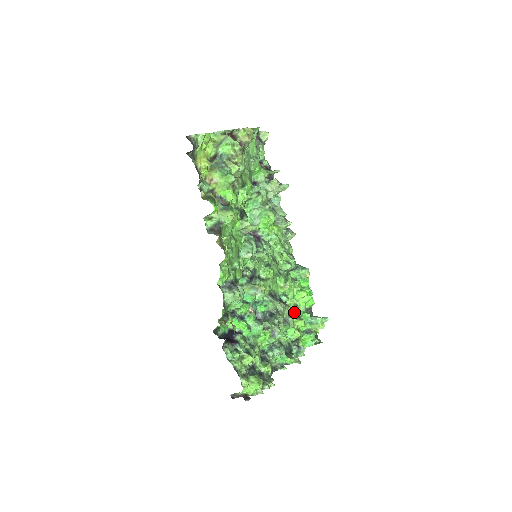
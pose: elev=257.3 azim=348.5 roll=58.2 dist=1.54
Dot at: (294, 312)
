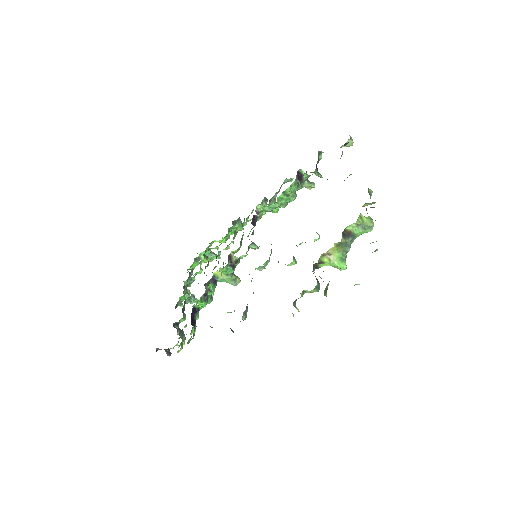
Dot at: (206, 251)
